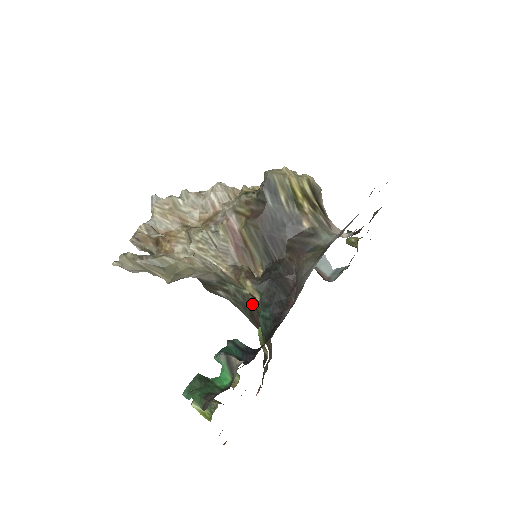
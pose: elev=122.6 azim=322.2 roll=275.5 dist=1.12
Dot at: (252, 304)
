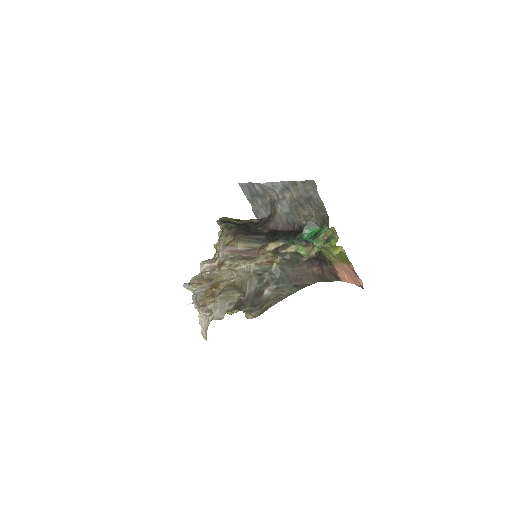
Dot at: (283, 267)
